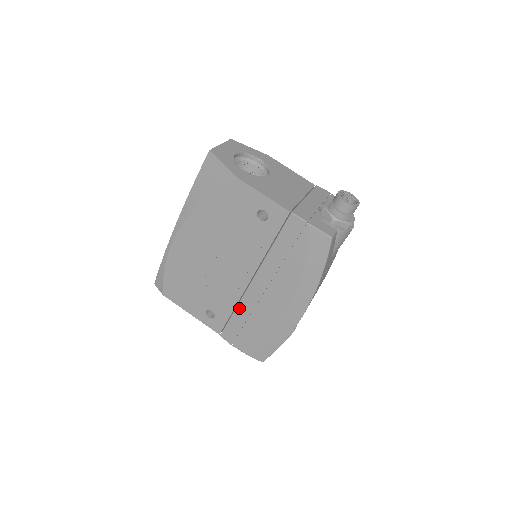
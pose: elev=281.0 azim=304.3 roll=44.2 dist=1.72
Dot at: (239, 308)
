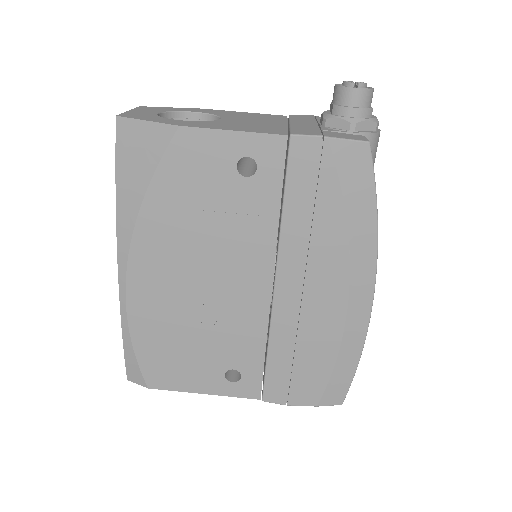
Dot at: (273, 340)
